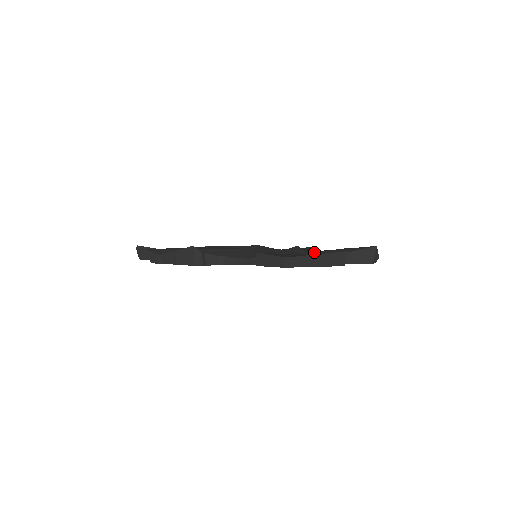
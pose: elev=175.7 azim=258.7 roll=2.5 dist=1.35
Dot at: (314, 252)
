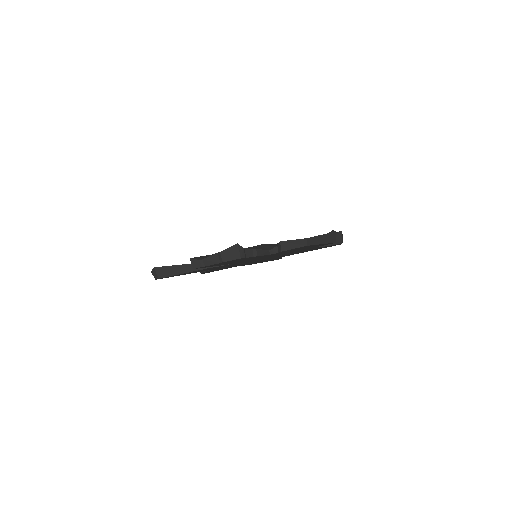
Dot at: occluded
